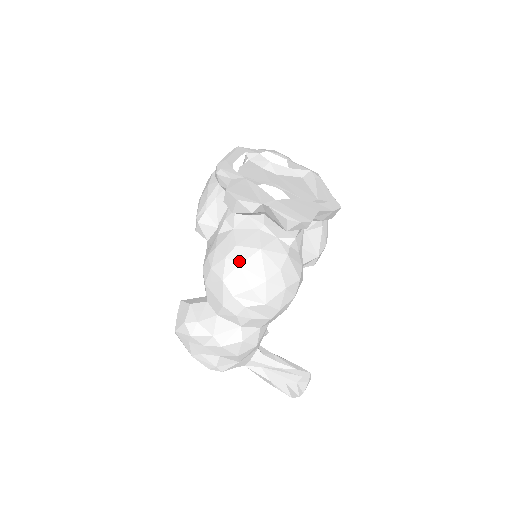
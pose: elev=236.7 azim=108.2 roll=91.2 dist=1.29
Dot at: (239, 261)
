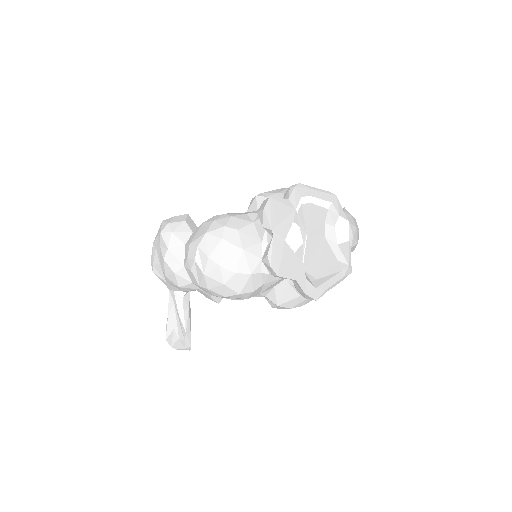
Dot at: (226, 237)
